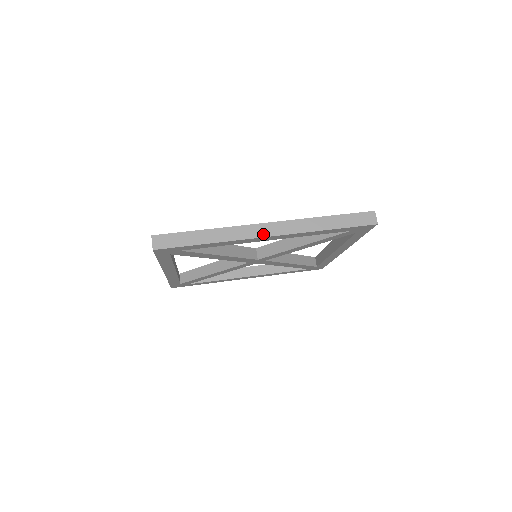
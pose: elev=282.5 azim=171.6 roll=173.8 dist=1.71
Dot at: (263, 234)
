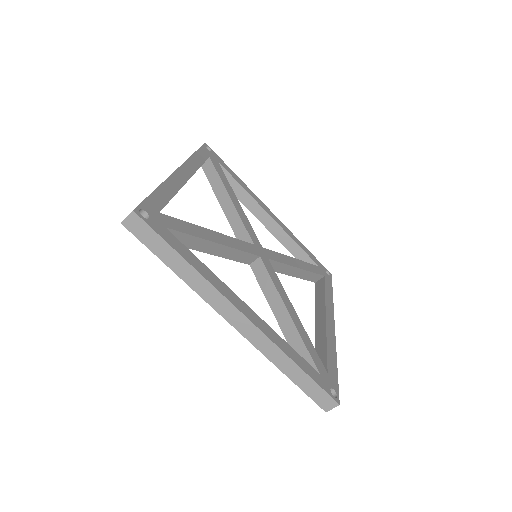
Dot at: (229, 318)
